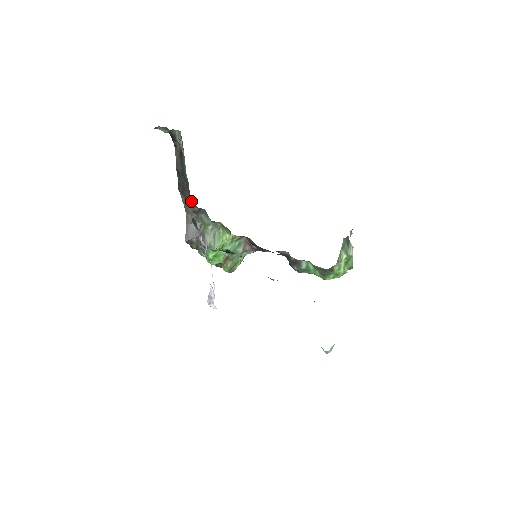
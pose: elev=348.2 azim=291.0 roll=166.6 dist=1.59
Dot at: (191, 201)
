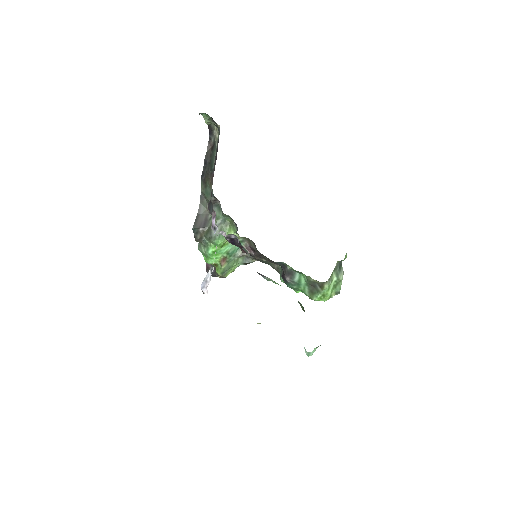
Dot at: (211, 189)
